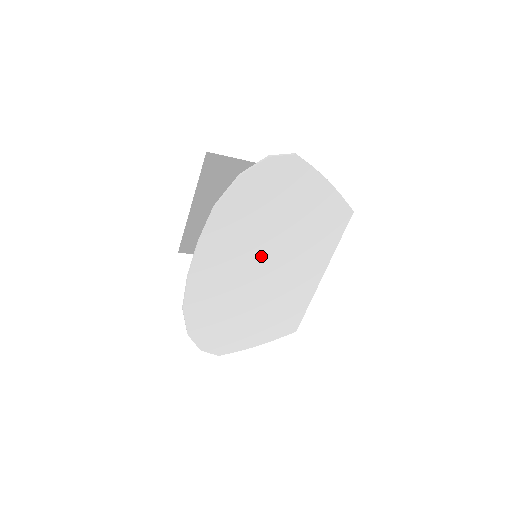
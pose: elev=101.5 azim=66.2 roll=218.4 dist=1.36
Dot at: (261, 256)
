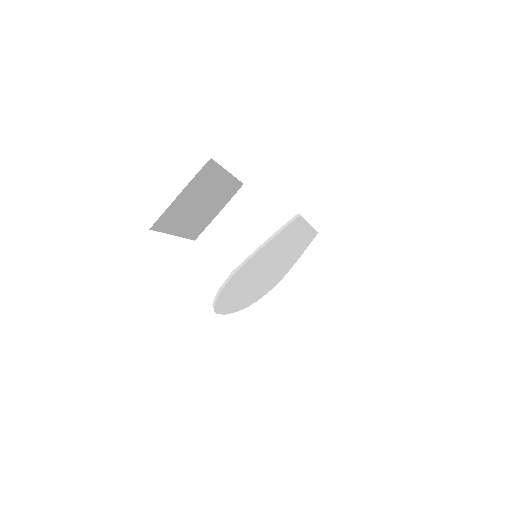
Dot at: (263, 273)
